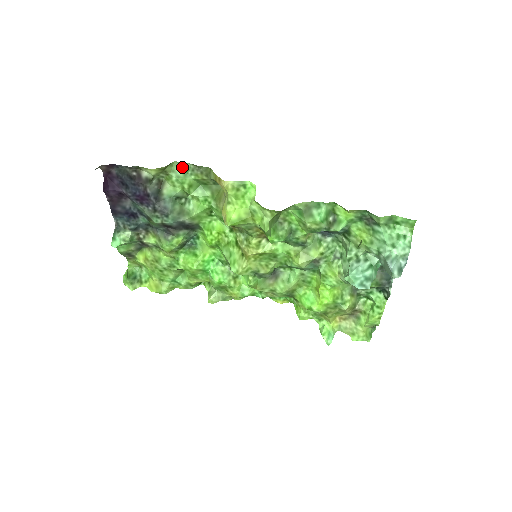
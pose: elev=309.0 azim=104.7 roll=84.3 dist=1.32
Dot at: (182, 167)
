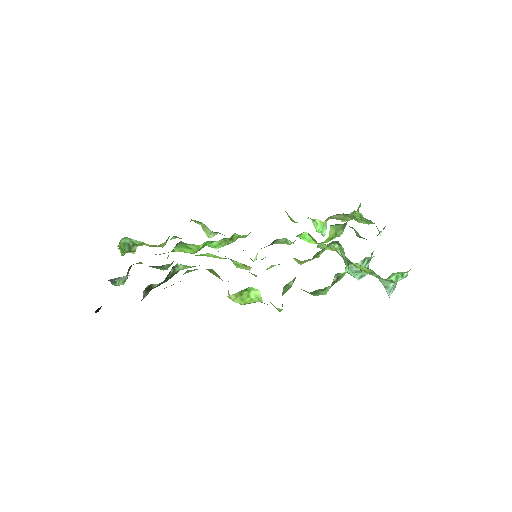
Dot at: occluded
